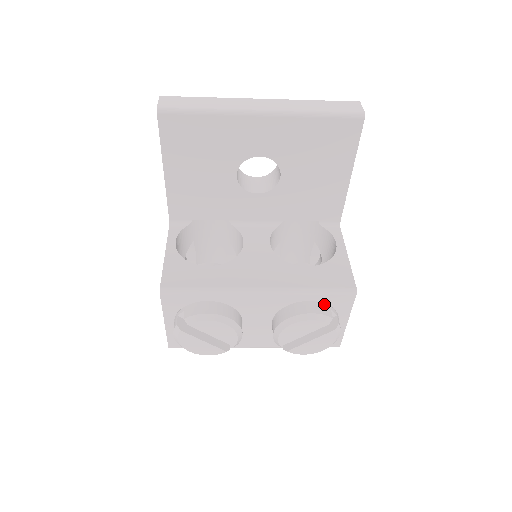
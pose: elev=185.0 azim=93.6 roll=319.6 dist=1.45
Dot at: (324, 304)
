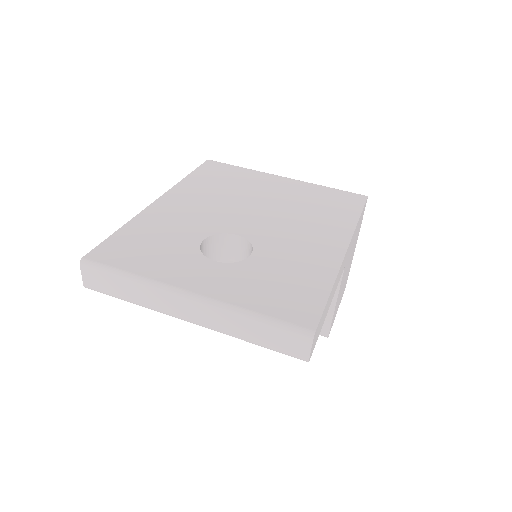
Dot at: occluded
